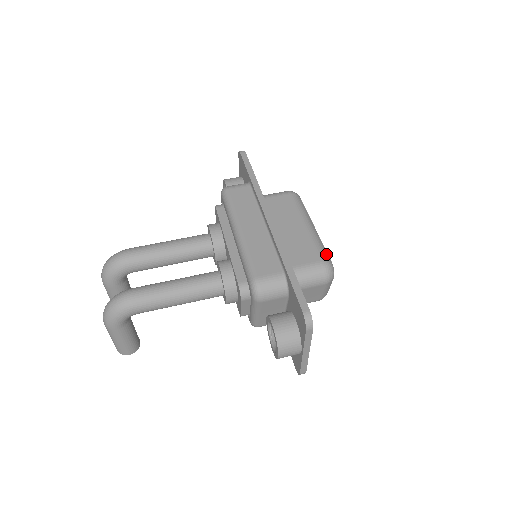
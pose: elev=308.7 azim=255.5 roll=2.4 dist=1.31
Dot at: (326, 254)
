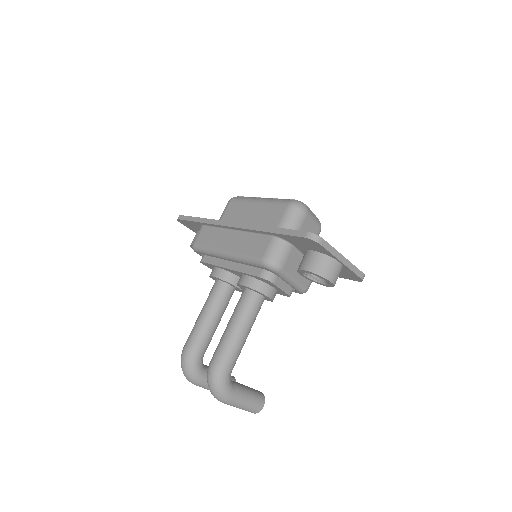
Dot at: (286, 200)
